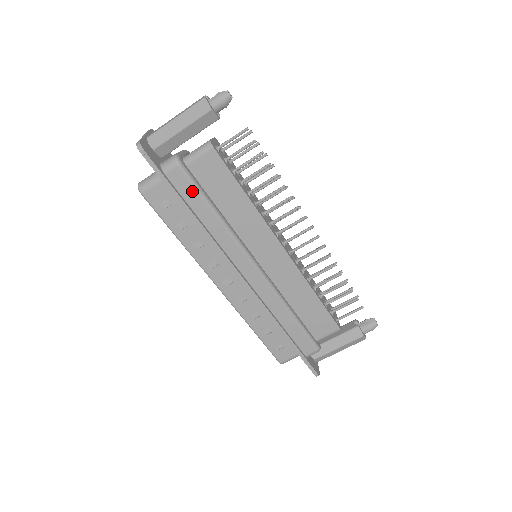
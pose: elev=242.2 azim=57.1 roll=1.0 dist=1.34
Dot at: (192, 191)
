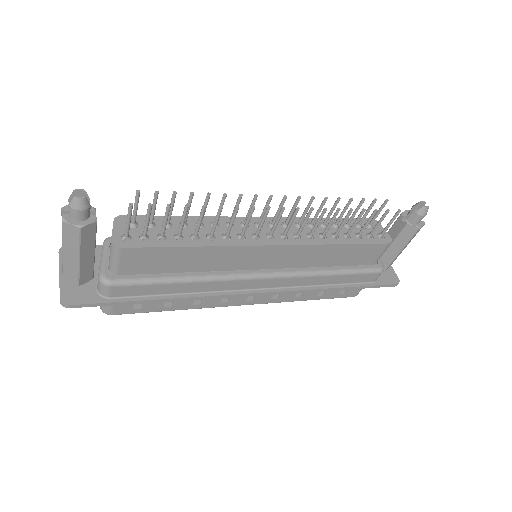
Dot at: (145, 288)
